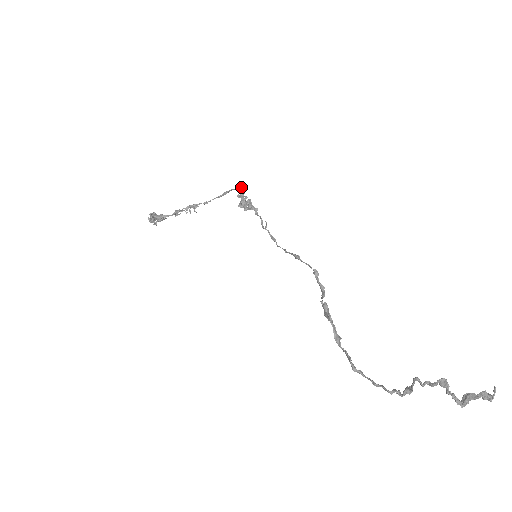
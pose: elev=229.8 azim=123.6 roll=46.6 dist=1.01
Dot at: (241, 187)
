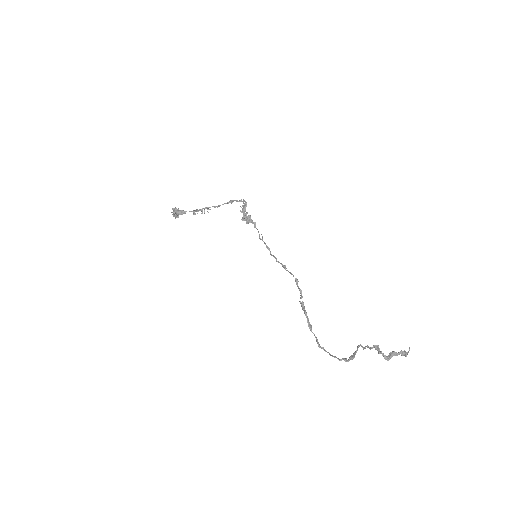
Dot at: (243, 201)
